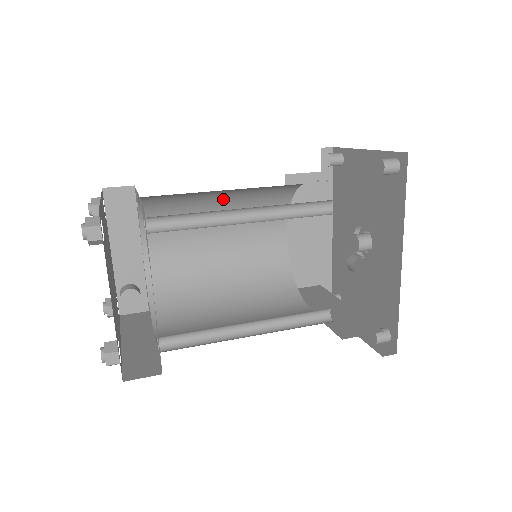
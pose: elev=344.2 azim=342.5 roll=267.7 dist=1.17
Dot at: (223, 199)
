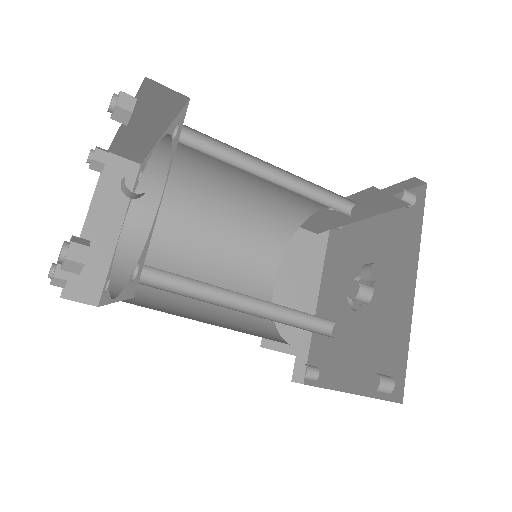
Dot at: (228, 205)
